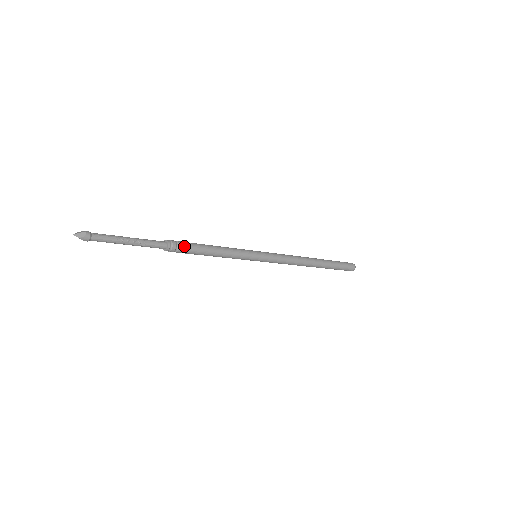
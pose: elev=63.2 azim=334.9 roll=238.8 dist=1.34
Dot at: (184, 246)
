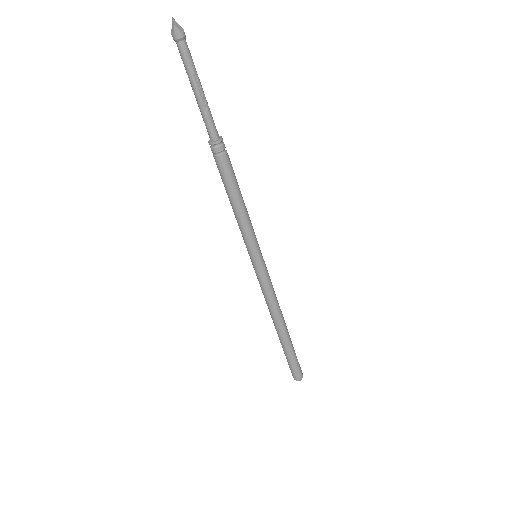
Dot at: (227, 160)
